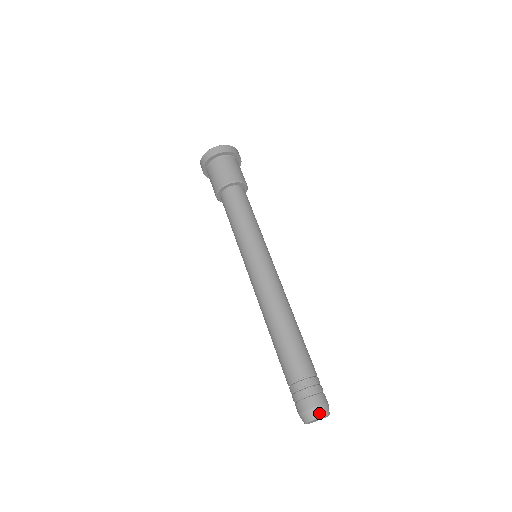
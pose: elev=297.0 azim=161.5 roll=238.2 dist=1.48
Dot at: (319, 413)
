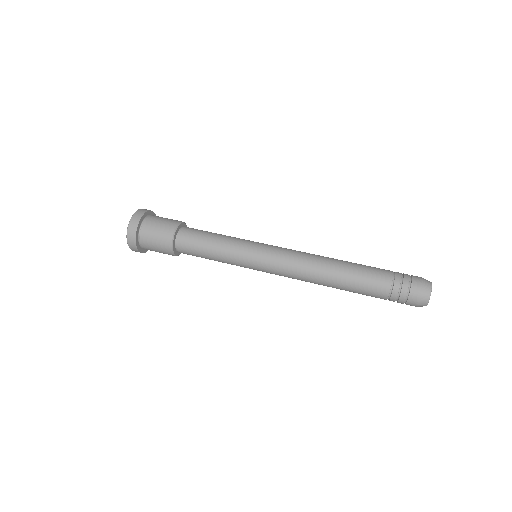
Dot at: (428, 289)
